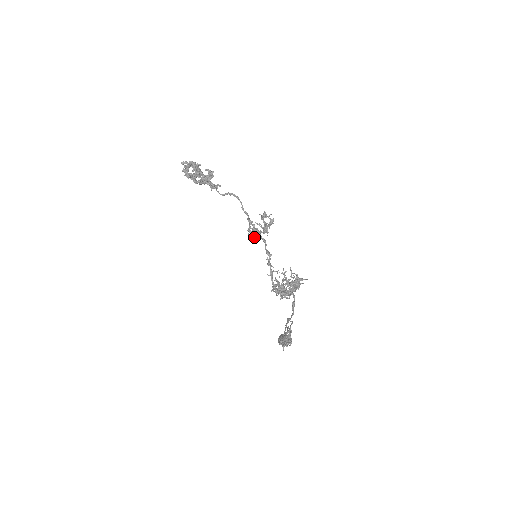
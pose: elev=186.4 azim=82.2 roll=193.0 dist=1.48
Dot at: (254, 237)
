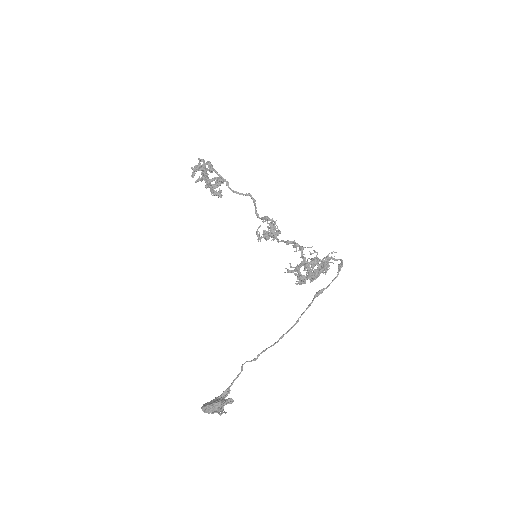
Dot at: (267, 232)
